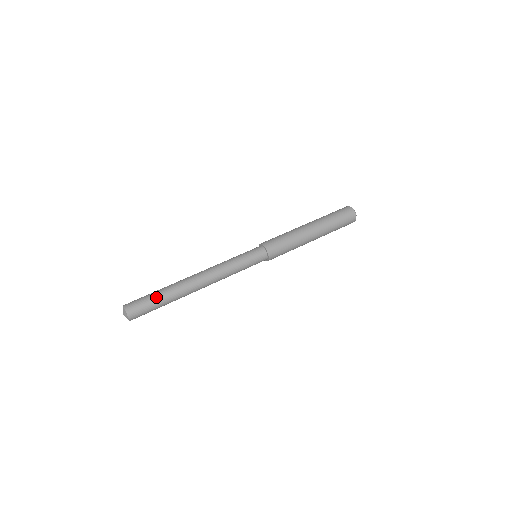
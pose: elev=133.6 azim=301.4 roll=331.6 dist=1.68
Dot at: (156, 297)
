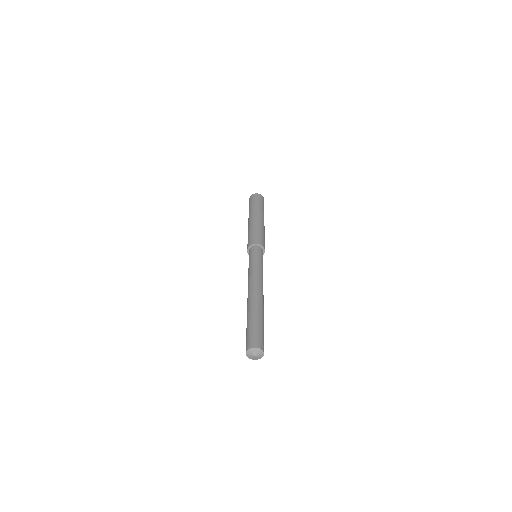
Dot at: (260, 323)
